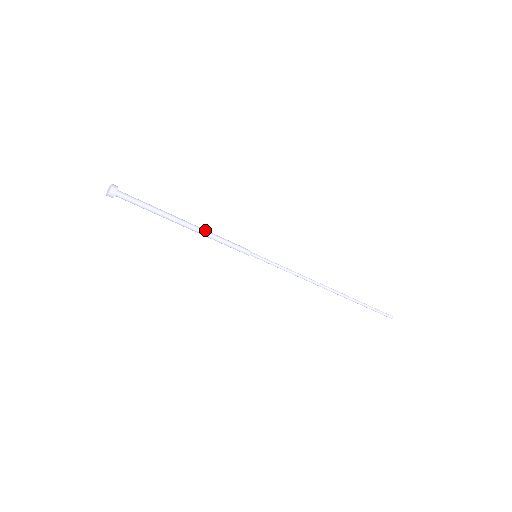
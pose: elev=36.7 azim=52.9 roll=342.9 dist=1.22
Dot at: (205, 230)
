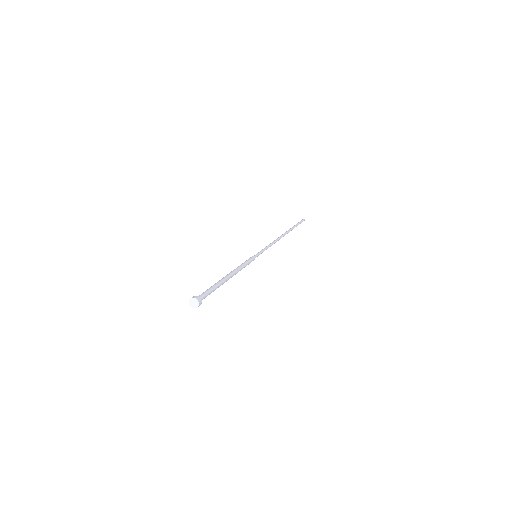
Dot at: (237, 270)
